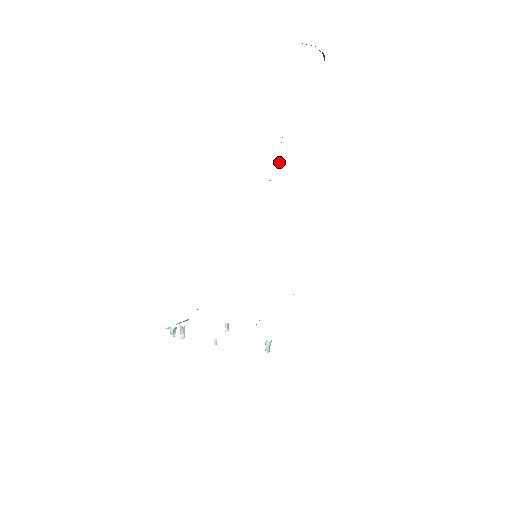
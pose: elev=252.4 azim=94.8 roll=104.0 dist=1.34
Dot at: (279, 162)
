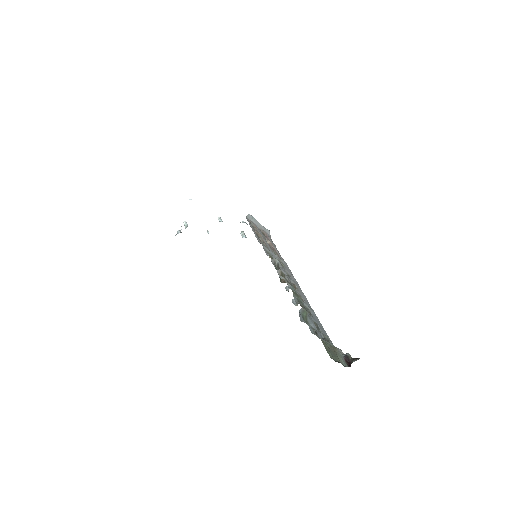
Dot at: (297, 295)
